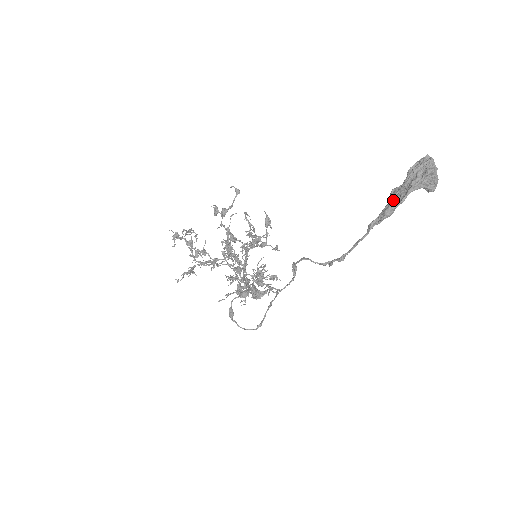
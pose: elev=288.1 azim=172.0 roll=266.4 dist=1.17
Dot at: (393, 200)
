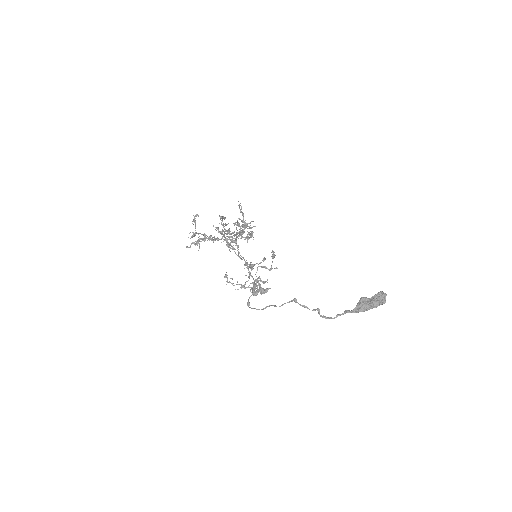
Dot at: (362, 307)
